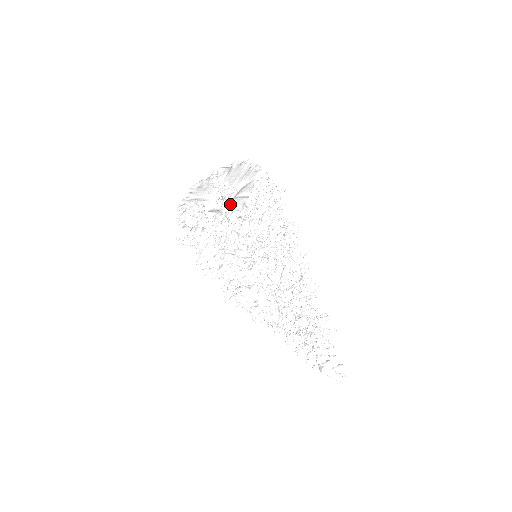
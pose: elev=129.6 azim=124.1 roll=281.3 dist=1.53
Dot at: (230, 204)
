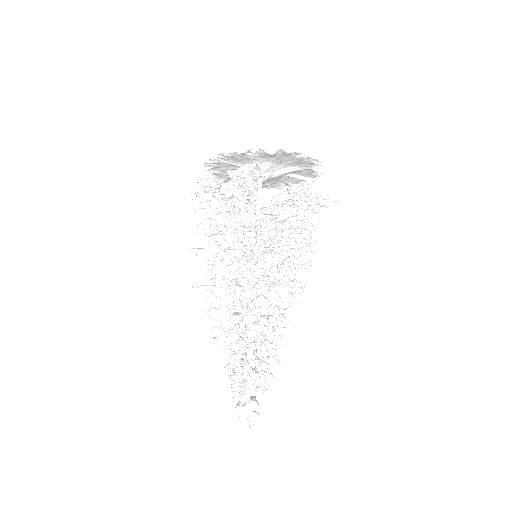
Dot at: occluded
